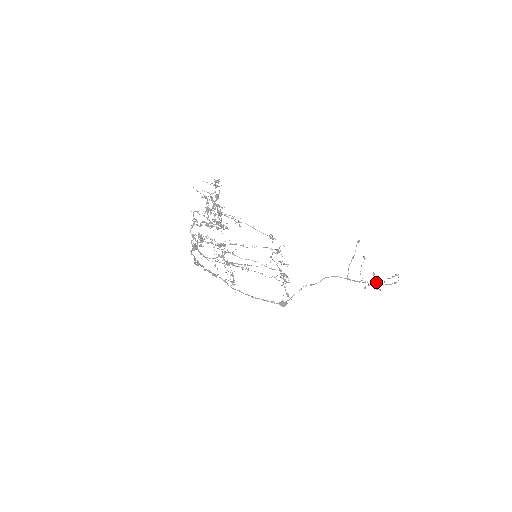
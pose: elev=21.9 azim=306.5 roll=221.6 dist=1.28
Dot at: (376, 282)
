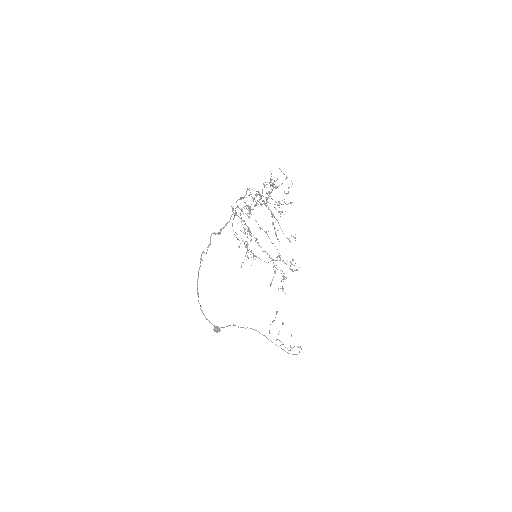
Dot at: occluded
